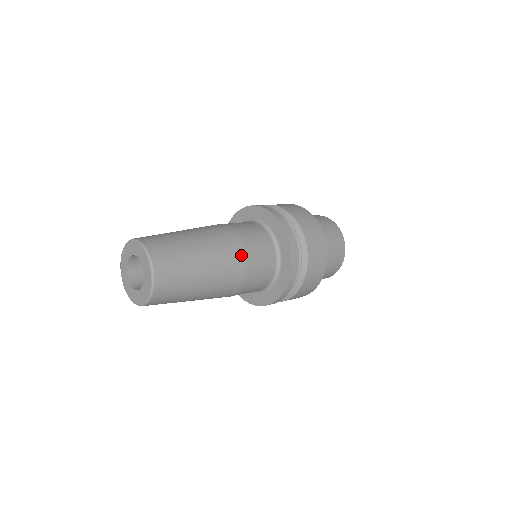
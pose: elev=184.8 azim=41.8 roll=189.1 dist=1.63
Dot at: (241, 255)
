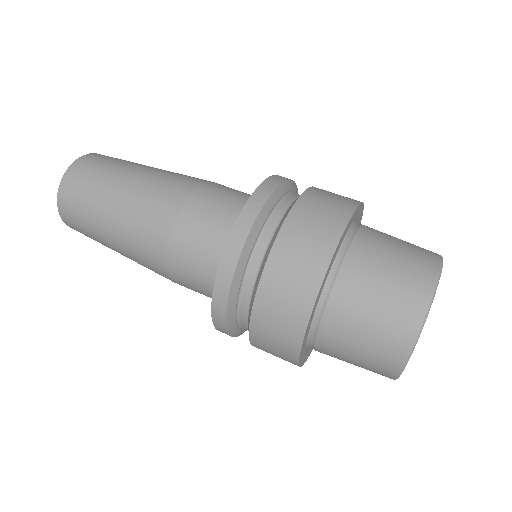
Dot at: (170, 213)
